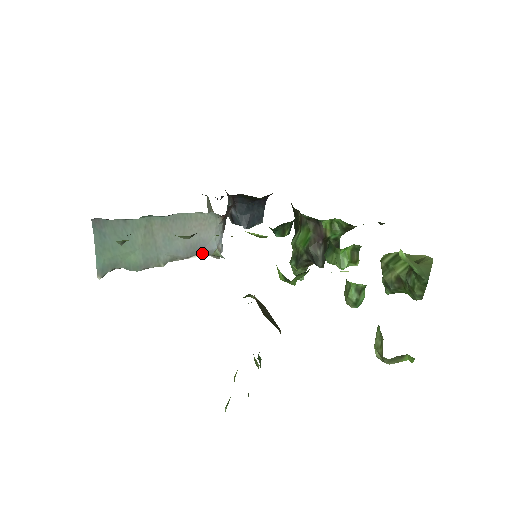
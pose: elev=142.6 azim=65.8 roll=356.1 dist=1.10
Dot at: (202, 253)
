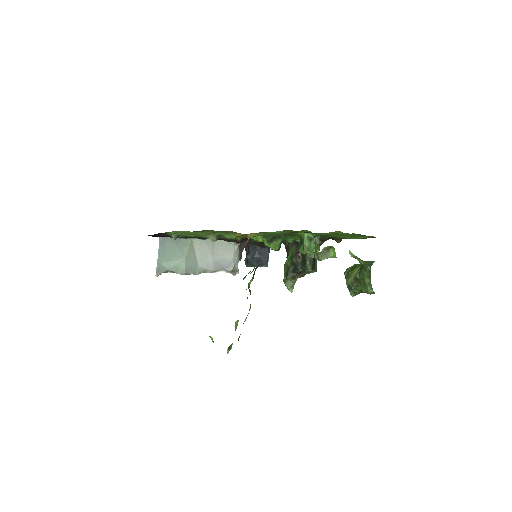
Dot at: (224, 270)
